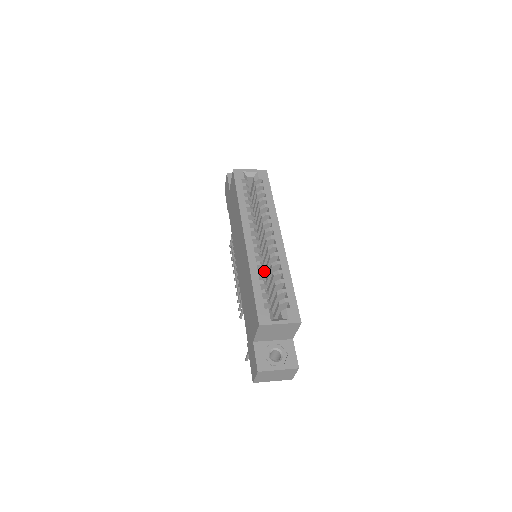
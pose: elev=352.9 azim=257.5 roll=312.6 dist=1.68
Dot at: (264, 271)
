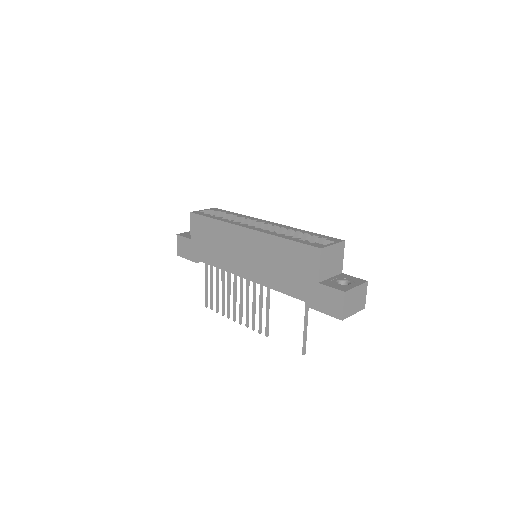
Dot at: occluded
